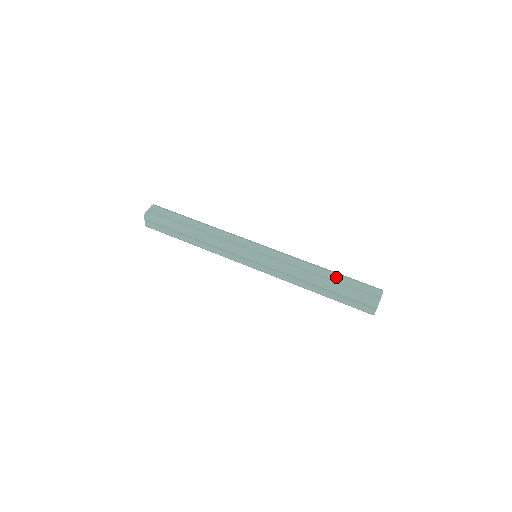
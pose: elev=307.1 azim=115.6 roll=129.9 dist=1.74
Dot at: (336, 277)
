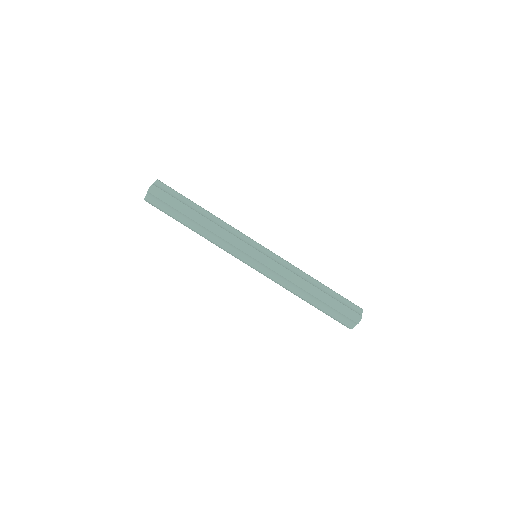
Dot at: (328, 290)
